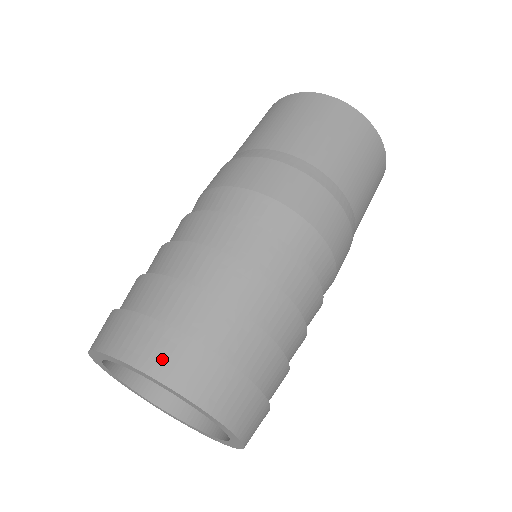
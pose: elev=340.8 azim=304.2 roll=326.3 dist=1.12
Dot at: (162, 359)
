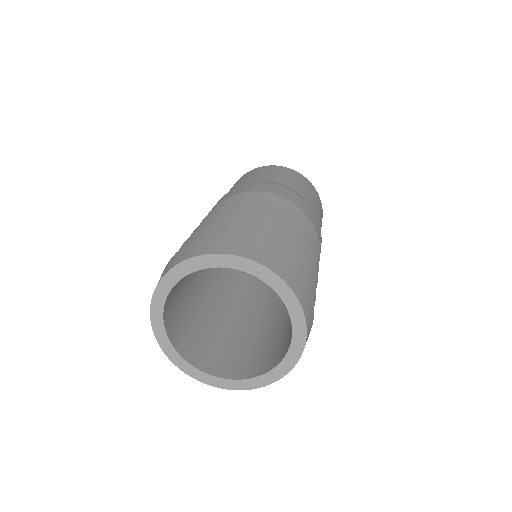
Dot at: (255, 252)
